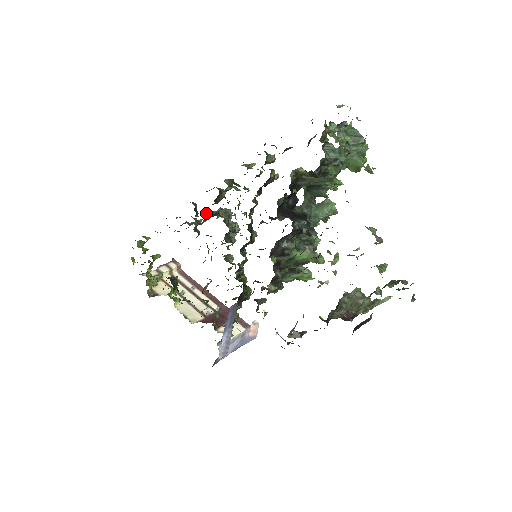
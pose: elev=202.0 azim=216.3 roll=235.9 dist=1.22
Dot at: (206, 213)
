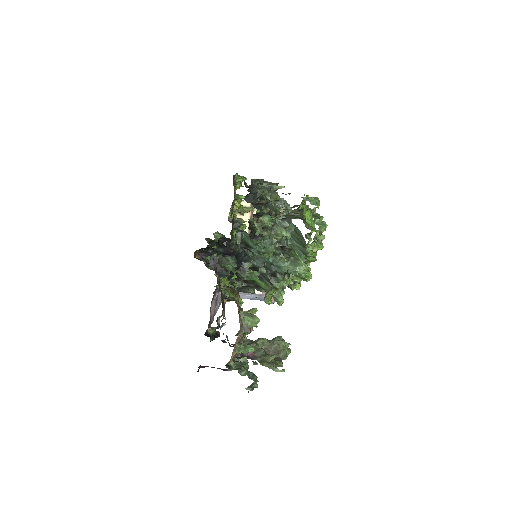
Dot at: occluded
